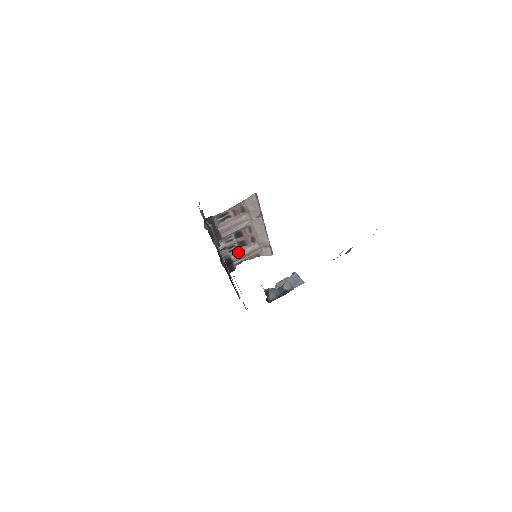
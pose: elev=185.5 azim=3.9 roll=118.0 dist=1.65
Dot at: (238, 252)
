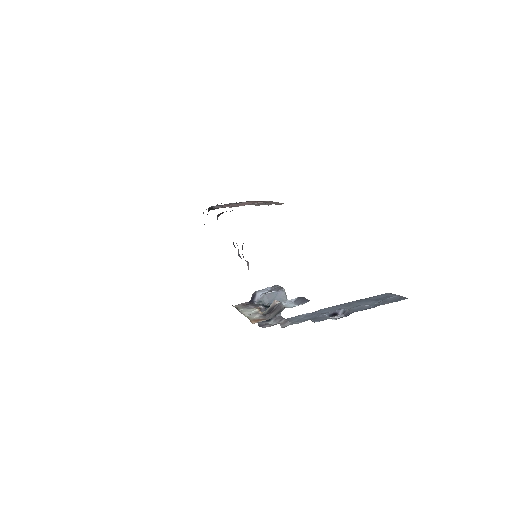
Dot at: (226, 206)
